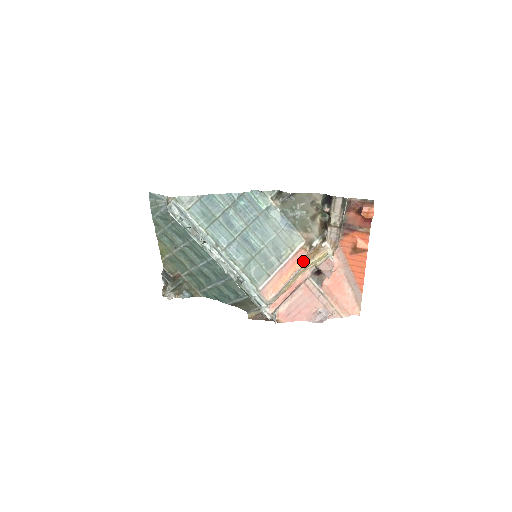
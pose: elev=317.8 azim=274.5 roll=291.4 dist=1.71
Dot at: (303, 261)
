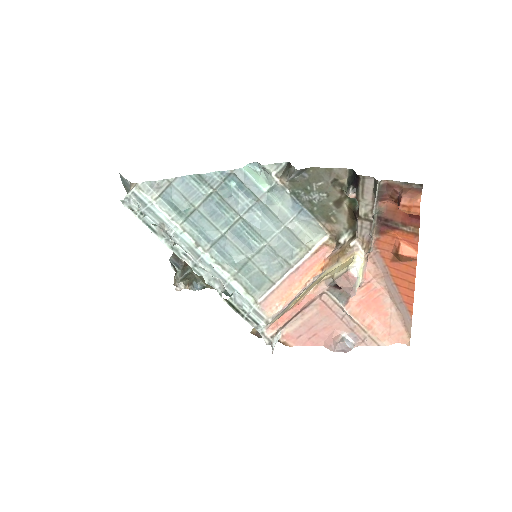
Dot at: (325, 263)
